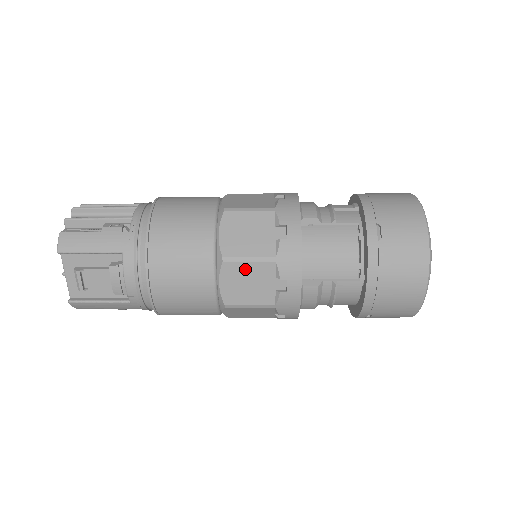
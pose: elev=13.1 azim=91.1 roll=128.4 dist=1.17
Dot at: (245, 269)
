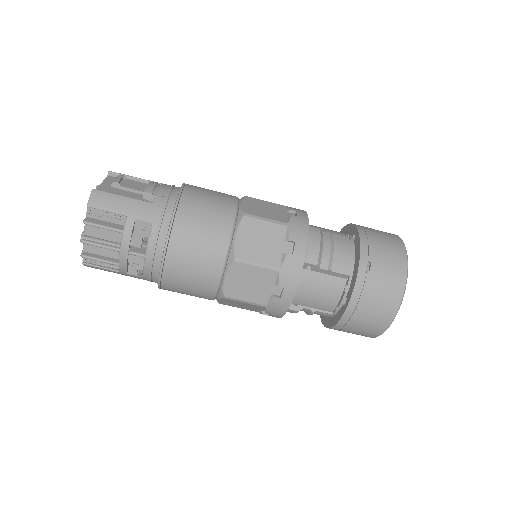
Dot at: (262, 203)
